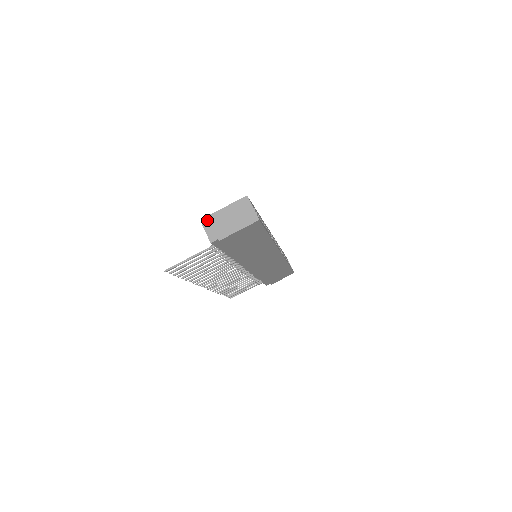
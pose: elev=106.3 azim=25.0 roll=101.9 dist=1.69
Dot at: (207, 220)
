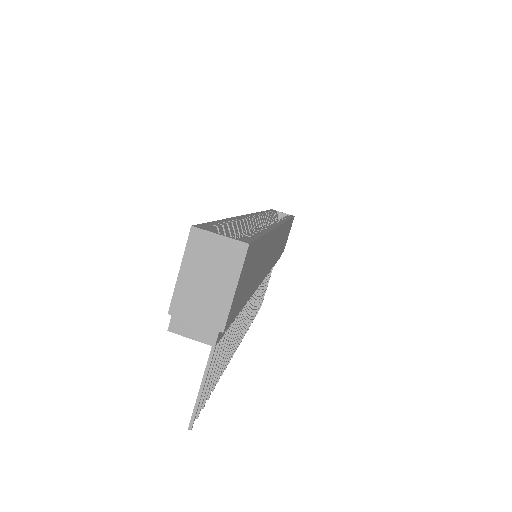
Dot at: (173, 320)
